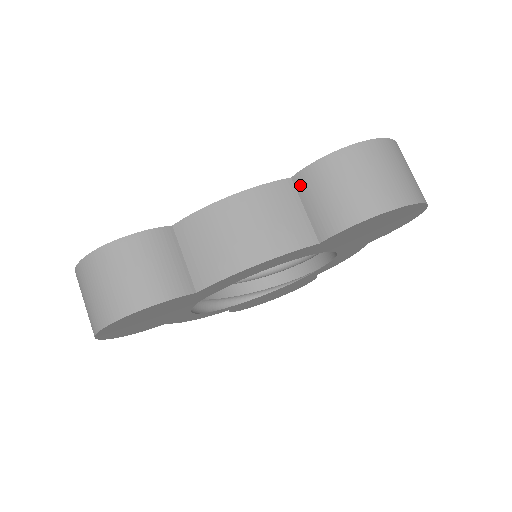
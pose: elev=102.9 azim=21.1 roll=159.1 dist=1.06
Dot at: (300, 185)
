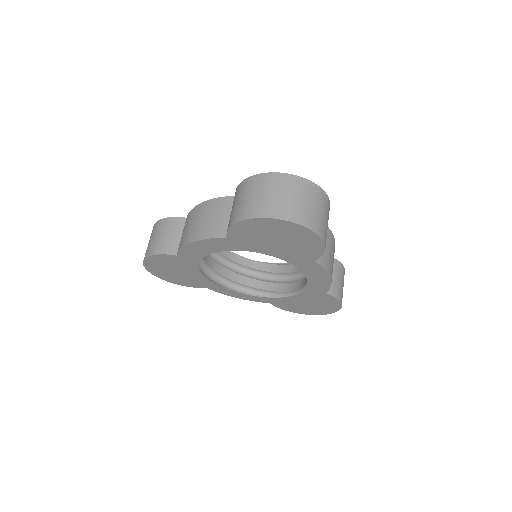
Dot at: occluded
